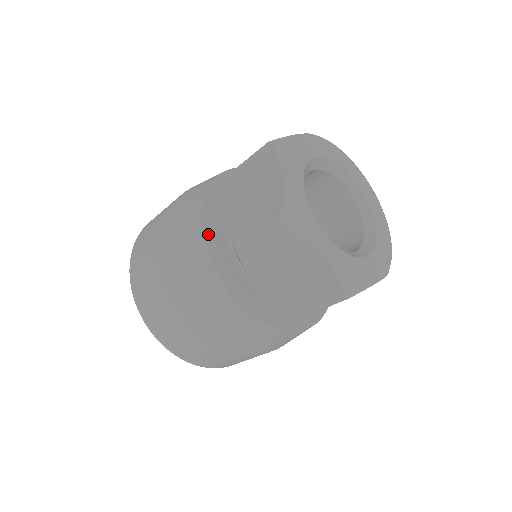
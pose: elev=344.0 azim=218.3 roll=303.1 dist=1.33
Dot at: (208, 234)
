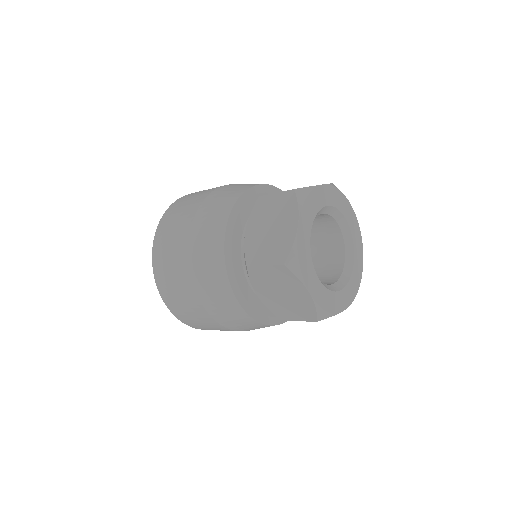
Dot at: (250, 311)
